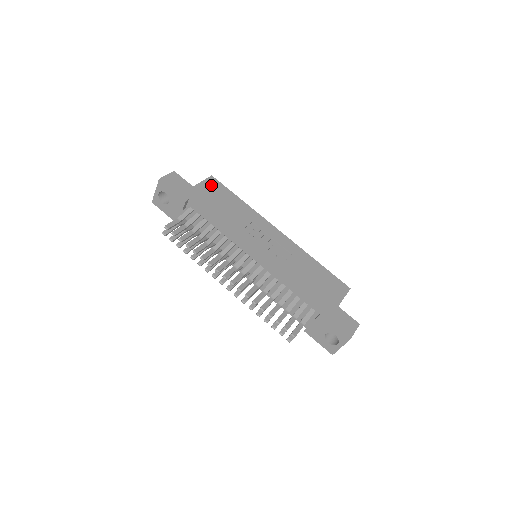
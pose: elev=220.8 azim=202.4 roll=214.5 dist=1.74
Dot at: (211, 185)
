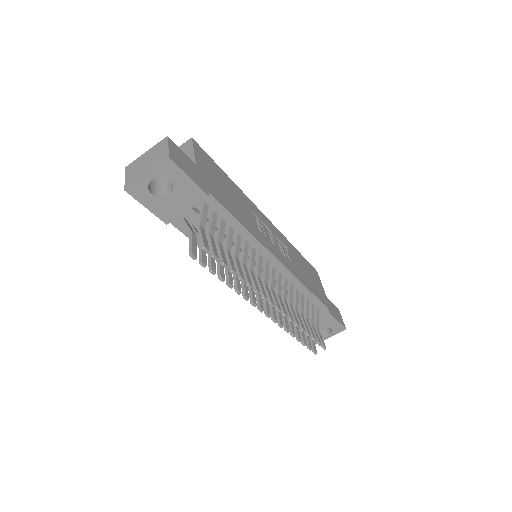
Dot at: (202, 157)
